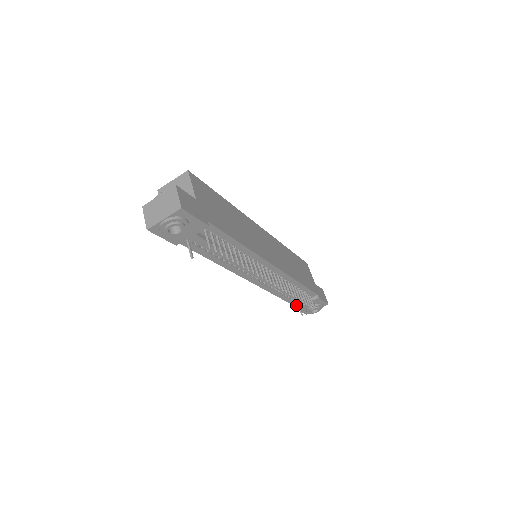
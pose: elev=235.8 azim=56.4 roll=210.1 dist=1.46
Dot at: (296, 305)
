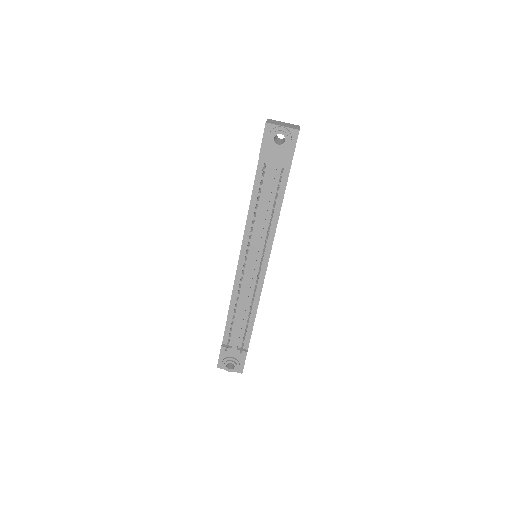
Dot at: (224, 344)
